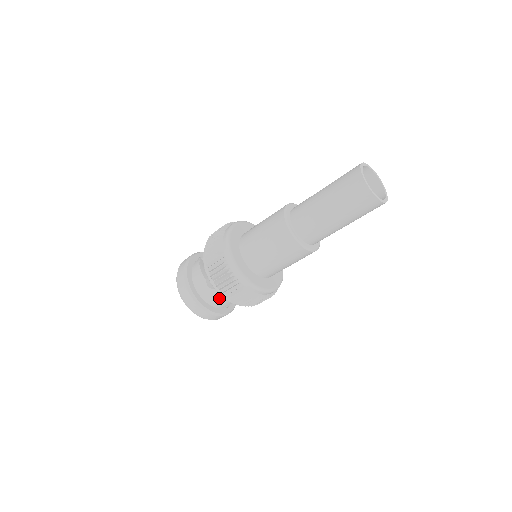
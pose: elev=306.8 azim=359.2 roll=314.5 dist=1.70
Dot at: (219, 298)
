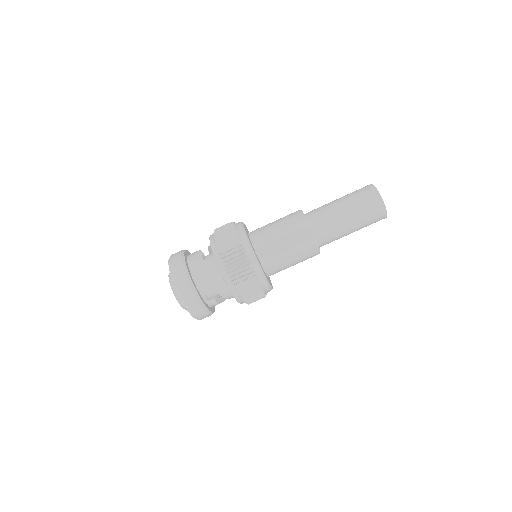
Dot at: (208, 272)
